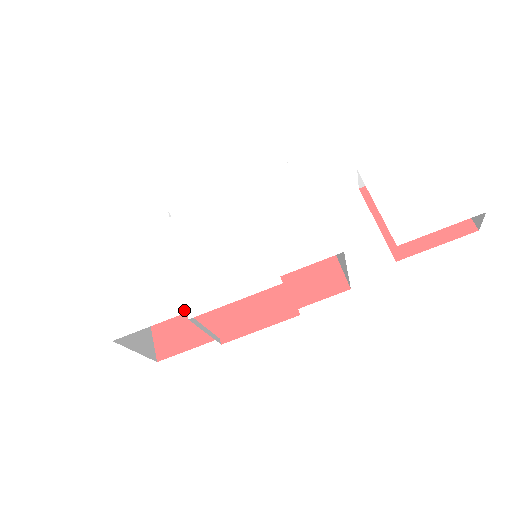
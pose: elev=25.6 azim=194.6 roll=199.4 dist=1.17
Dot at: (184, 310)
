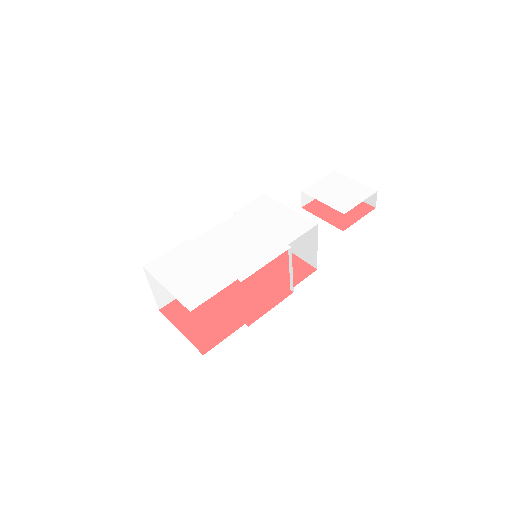
Dot at: (235, 279)
